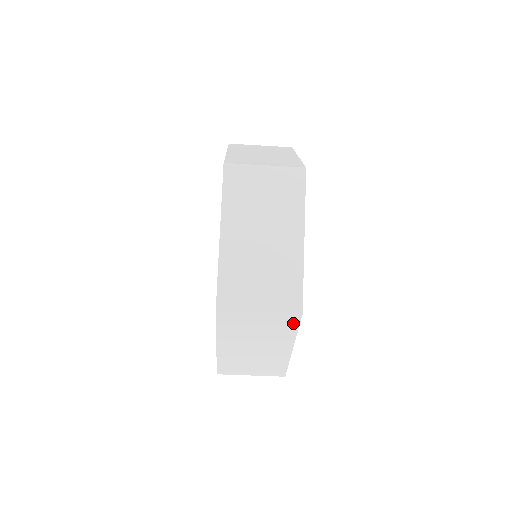
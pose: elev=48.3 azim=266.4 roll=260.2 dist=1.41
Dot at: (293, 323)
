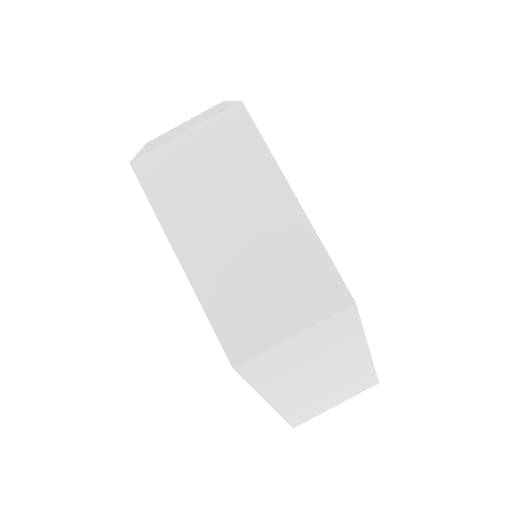
Dot at: (246, 130)
